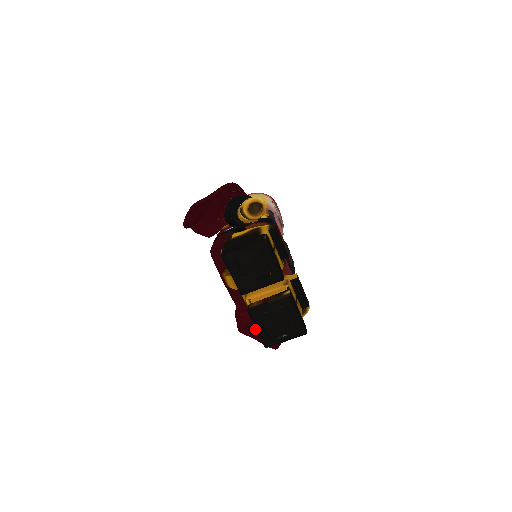
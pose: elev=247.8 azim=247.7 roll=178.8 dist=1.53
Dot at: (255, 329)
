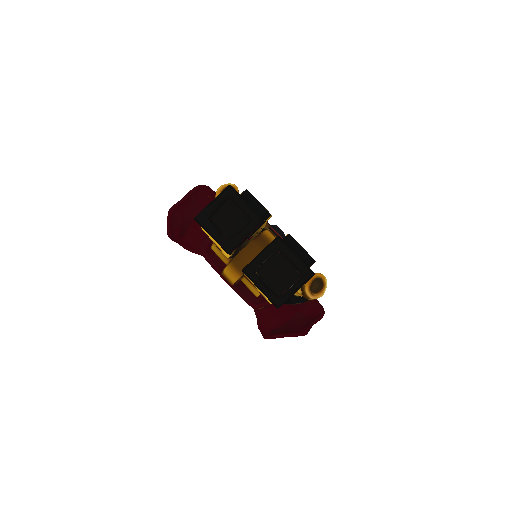
Dot at: (281, 330)
